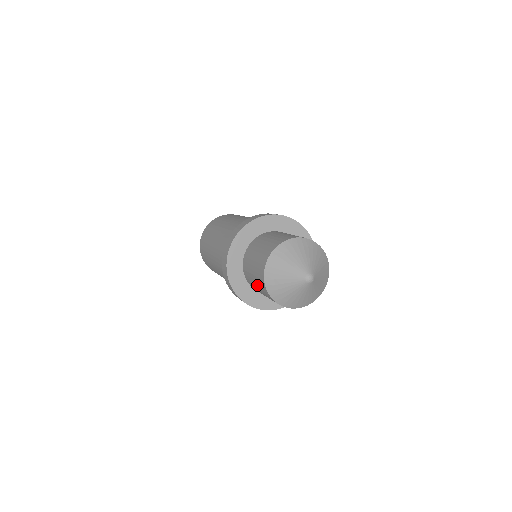
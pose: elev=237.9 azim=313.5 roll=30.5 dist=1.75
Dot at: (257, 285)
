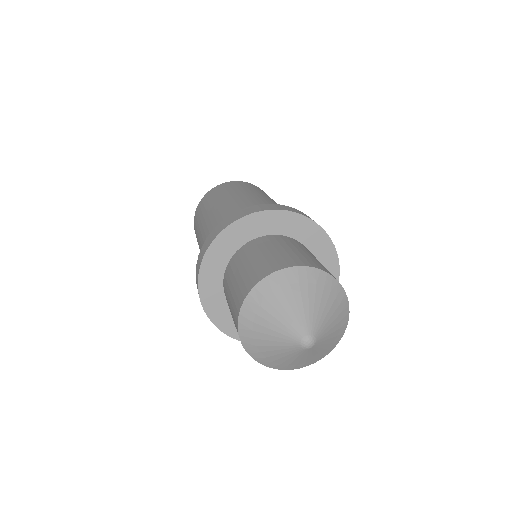
Dot at: occluded
